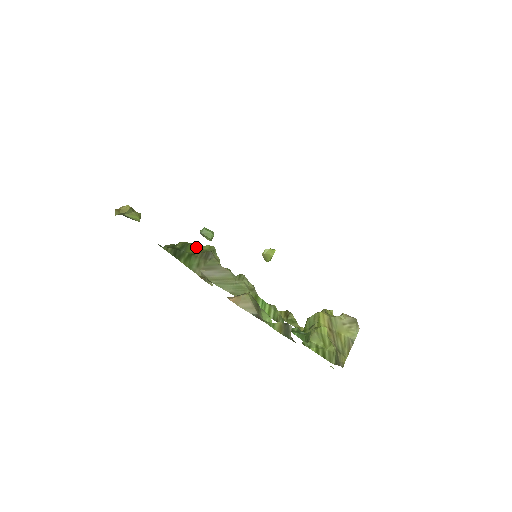
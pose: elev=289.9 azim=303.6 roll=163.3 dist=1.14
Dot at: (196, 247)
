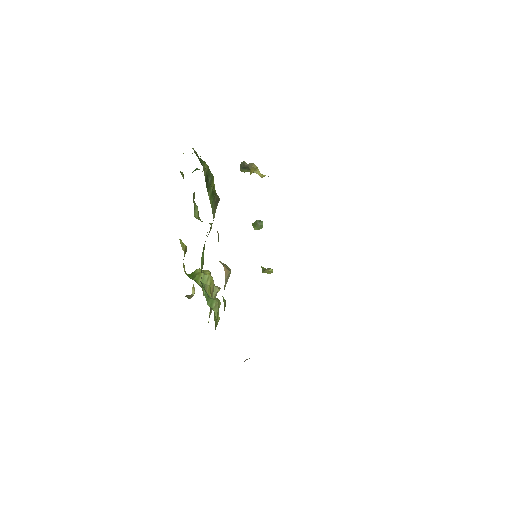
Dot at: occluded
